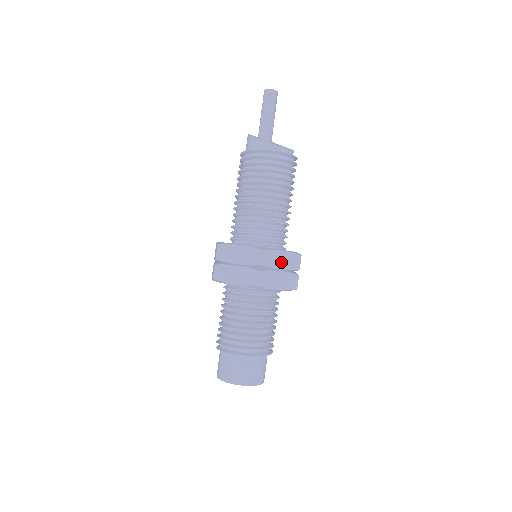
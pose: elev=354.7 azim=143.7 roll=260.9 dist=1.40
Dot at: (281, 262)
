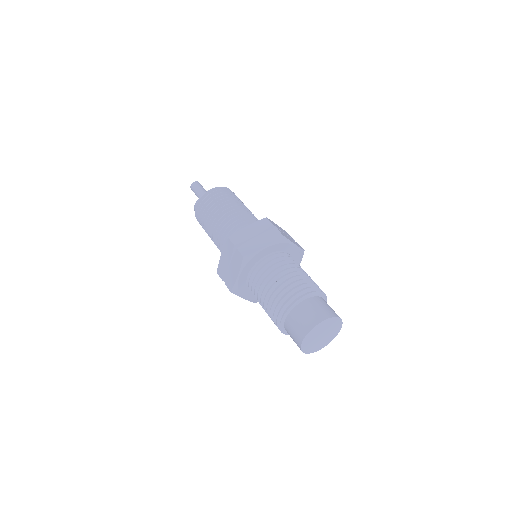
Dot at: (251, 233)
